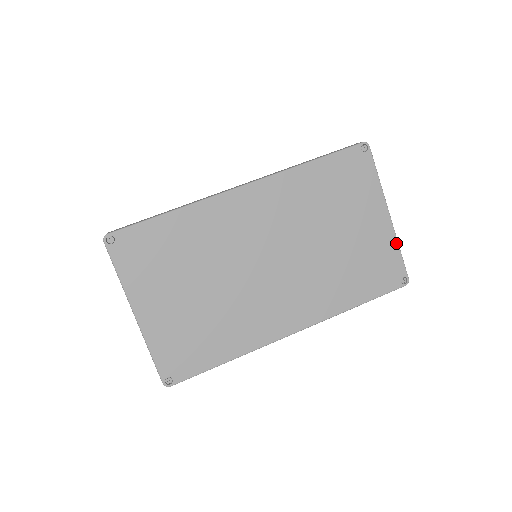
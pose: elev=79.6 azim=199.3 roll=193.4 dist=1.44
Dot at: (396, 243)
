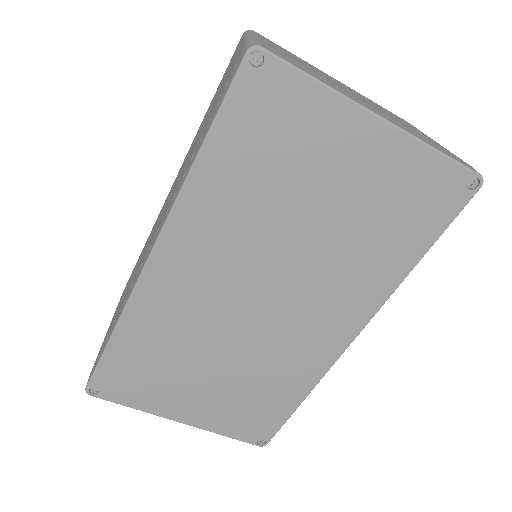
Dot at: (422, 147)
